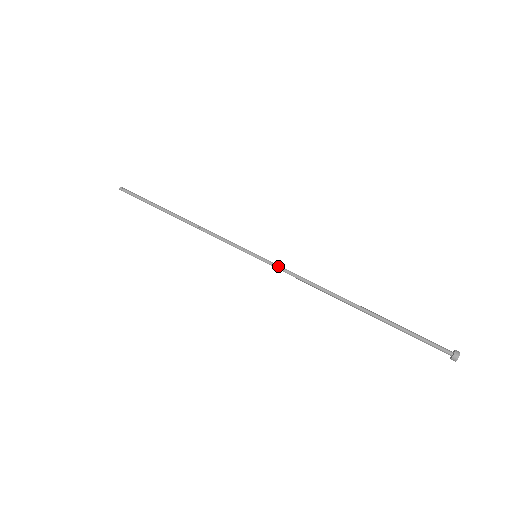
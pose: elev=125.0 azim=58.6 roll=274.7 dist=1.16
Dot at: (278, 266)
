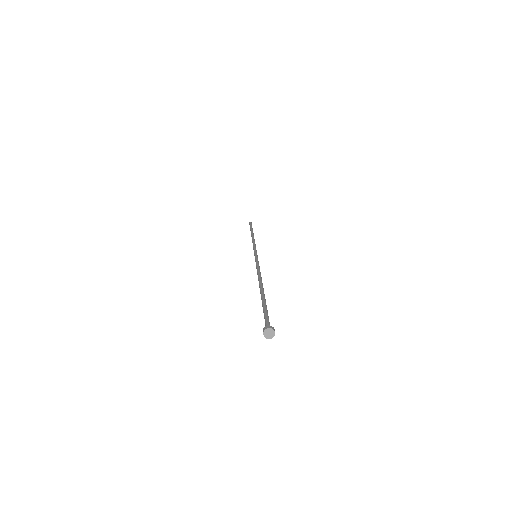
Dot at: (256, 261)
